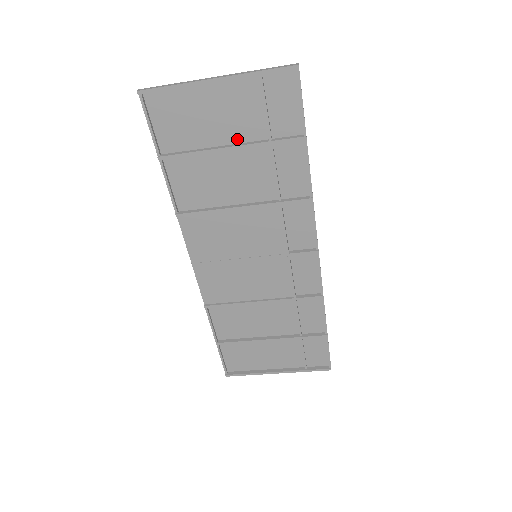
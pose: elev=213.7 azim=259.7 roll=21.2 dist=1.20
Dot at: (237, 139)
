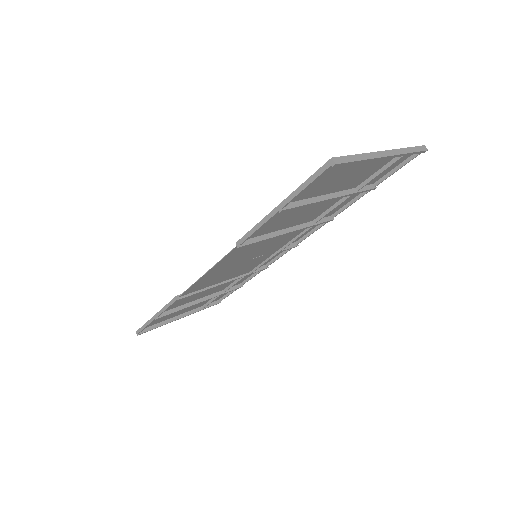
Dot at: (341, 189)
